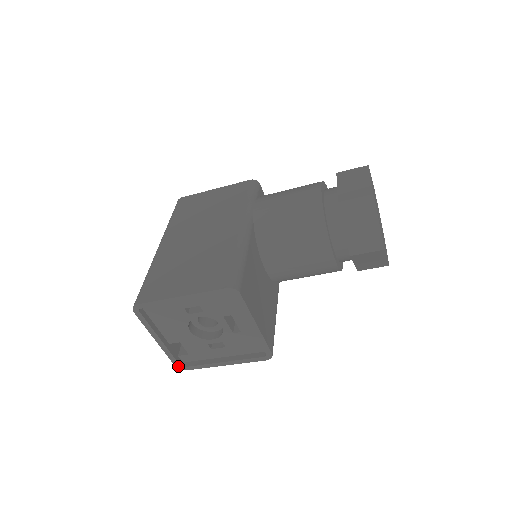
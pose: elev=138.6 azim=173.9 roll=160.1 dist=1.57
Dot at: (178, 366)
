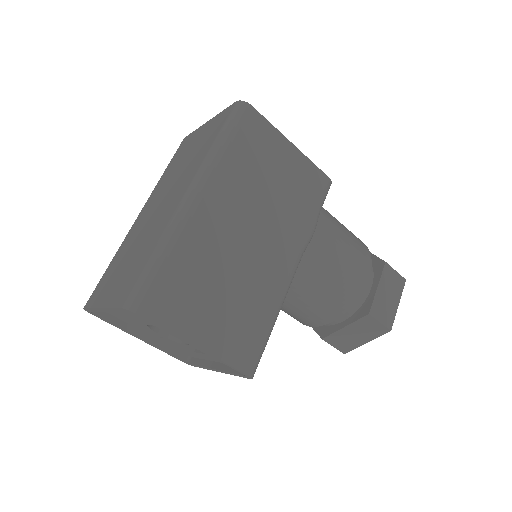
Dot at: (87, 310)
